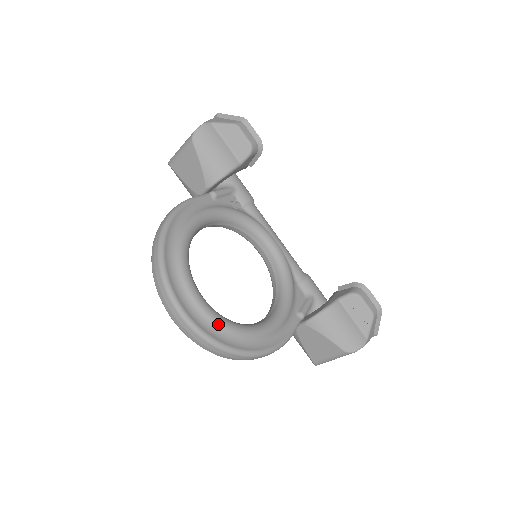
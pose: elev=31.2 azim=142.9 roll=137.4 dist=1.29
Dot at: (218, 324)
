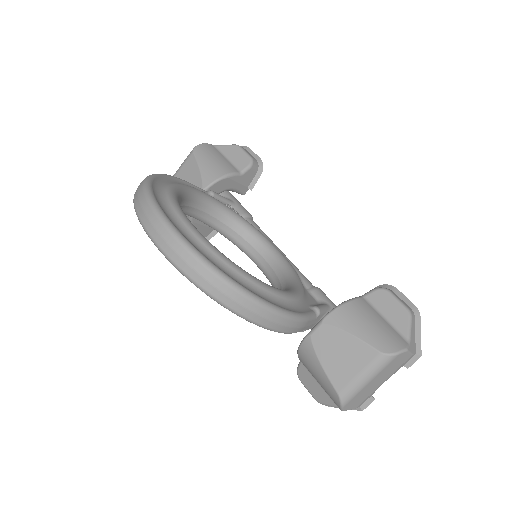
Dot at: (210, 248)
